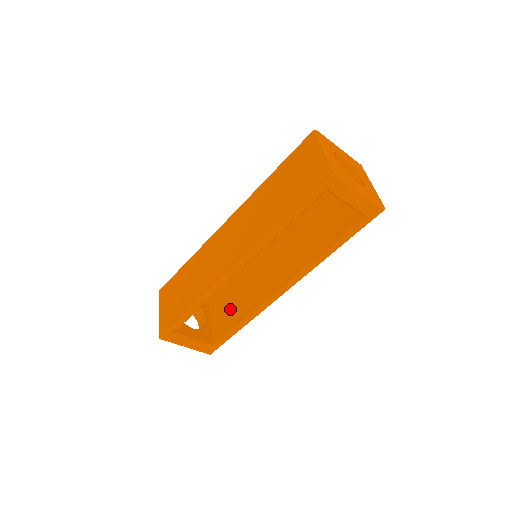
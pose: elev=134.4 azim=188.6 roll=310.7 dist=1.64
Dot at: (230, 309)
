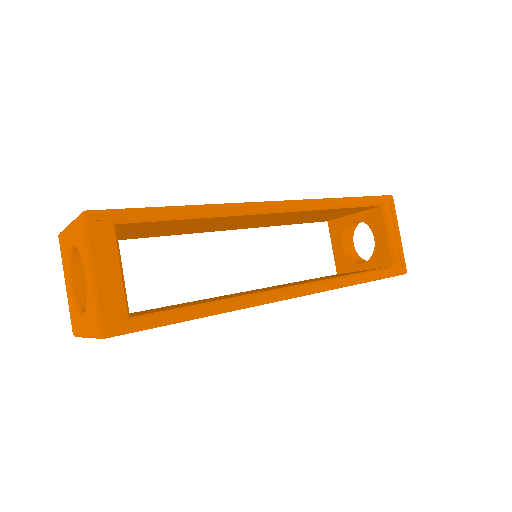
Dot at: occluded
